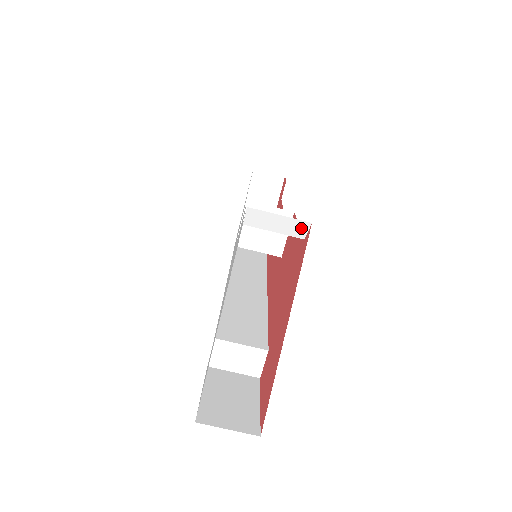
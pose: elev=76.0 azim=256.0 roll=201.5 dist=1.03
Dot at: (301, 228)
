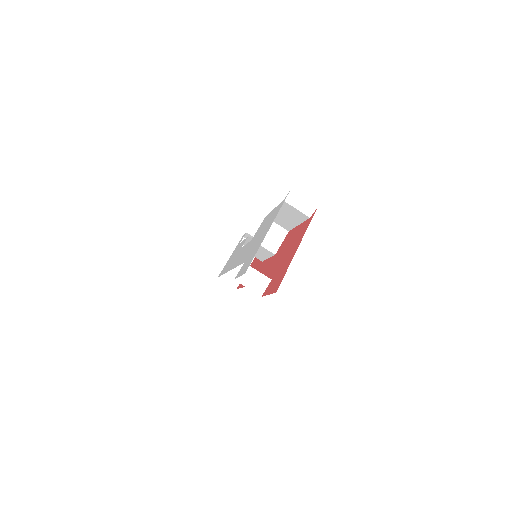
Dot at: (311, 210)
